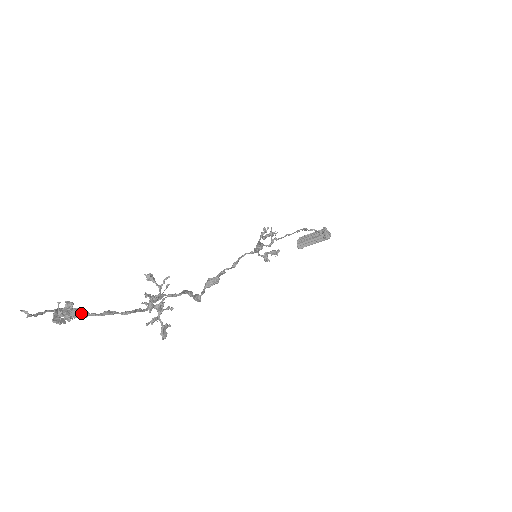
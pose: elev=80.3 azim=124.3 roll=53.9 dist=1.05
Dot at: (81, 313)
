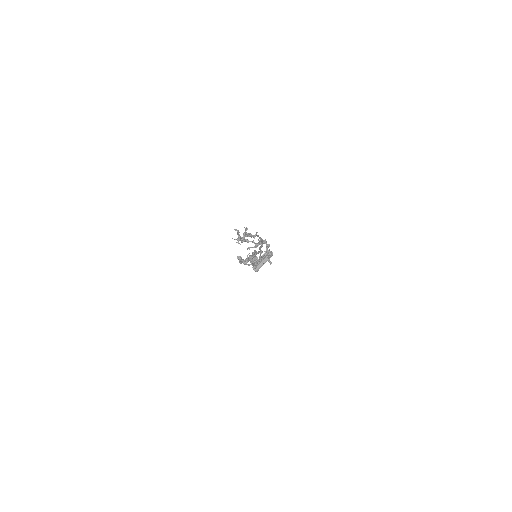
Dot at: occluded
